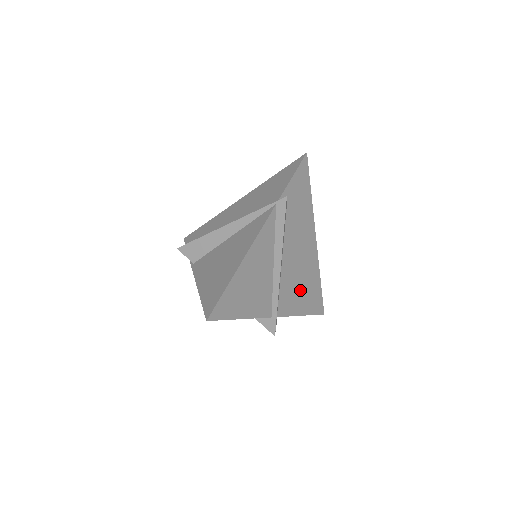
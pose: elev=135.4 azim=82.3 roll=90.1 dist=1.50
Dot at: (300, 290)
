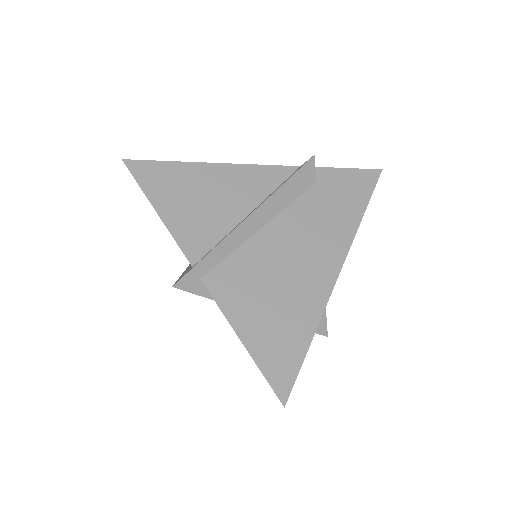
Dot at: (265, 299)
